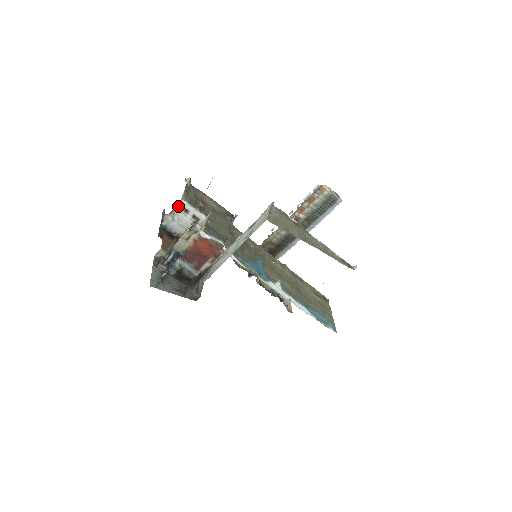
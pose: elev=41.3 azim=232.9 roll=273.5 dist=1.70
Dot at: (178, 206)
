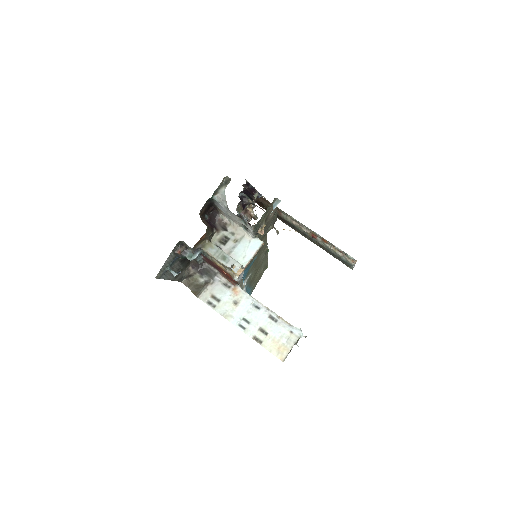
Dot at: occluded
